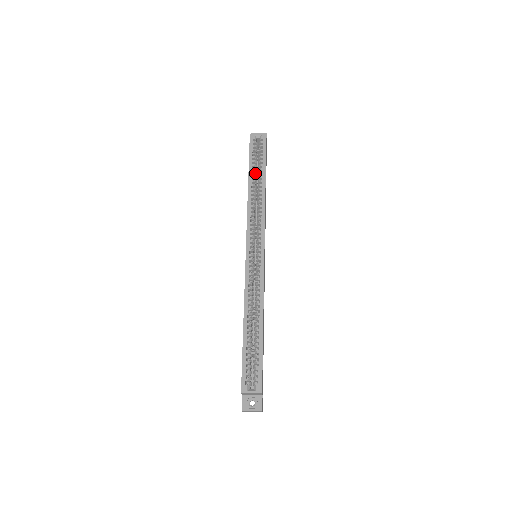
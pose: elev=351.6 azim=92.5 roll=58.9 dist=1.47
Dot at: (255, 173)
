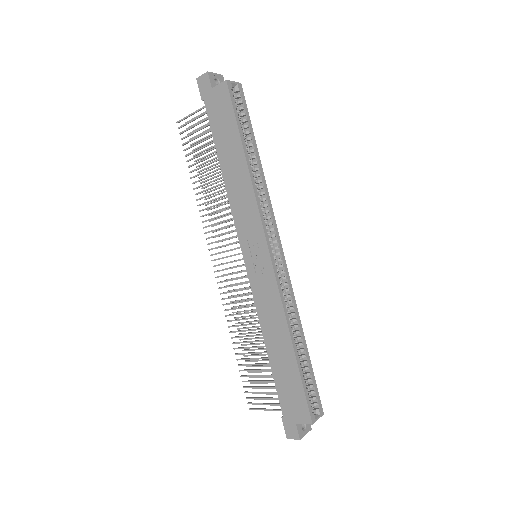
Dot at: (245, 143)
